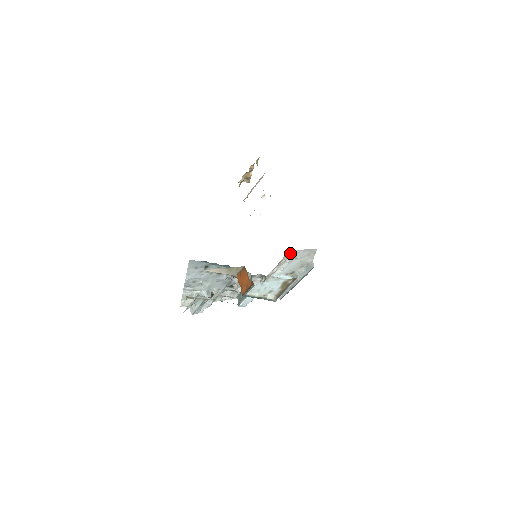
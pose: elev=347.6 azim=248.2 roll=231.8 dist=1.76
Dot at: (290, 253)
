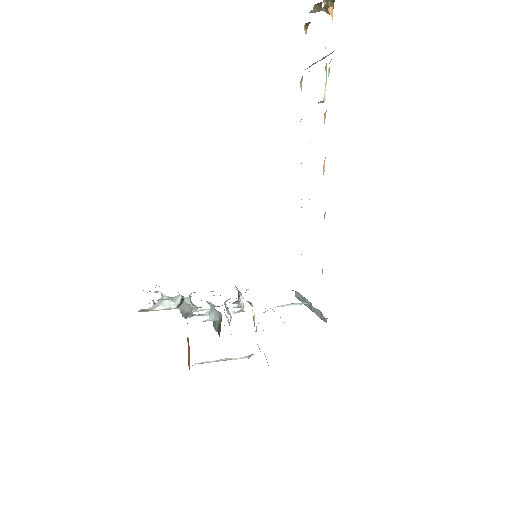
Dot at: occluded
